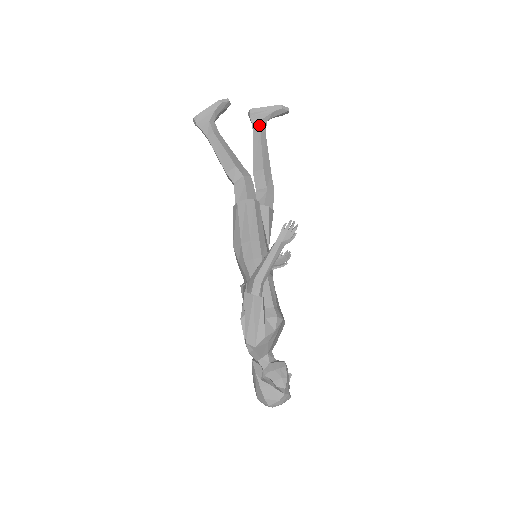
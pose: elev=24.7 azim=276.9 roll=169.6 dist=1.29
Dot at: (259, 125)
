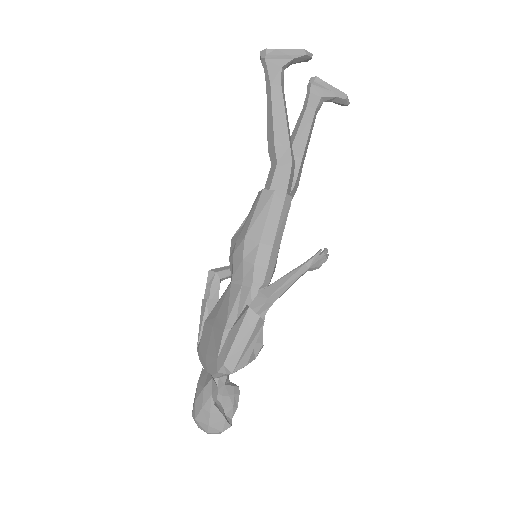
Dot at: (317, 102)
